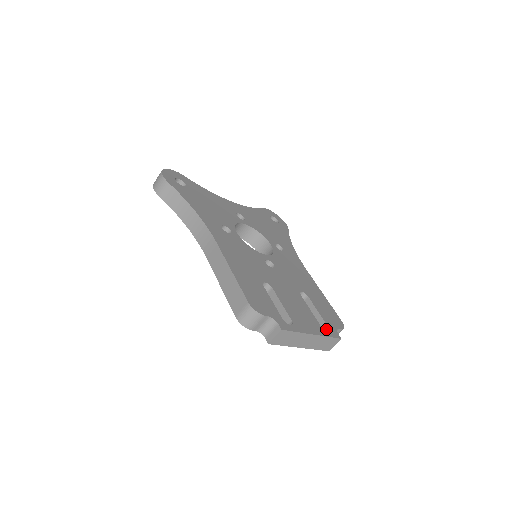
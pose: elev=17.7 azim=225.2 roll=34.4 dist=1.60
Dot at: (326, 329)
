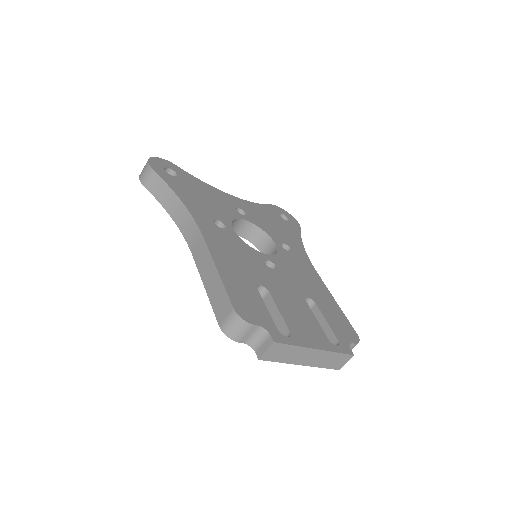
Dot at: (336, 343)
